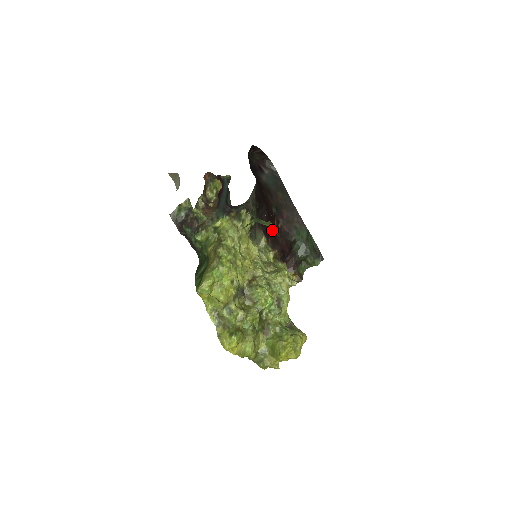
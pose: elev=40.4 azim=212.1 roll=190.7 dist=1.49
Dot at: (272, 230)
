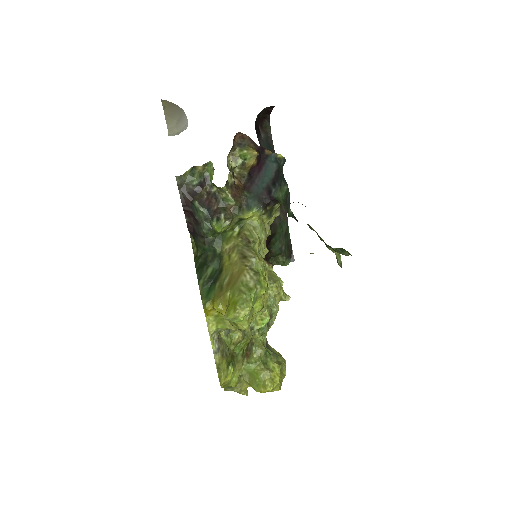
Dot at: occluded
